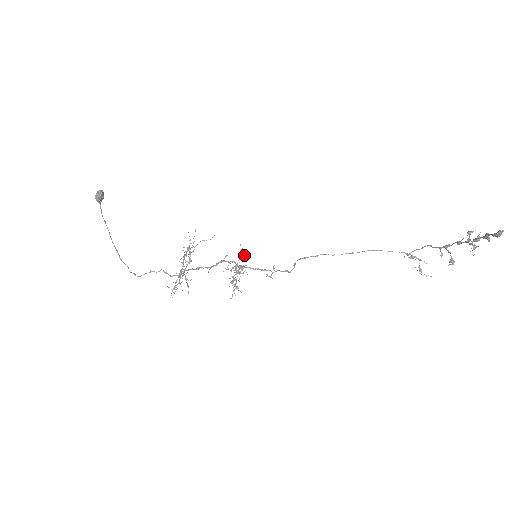
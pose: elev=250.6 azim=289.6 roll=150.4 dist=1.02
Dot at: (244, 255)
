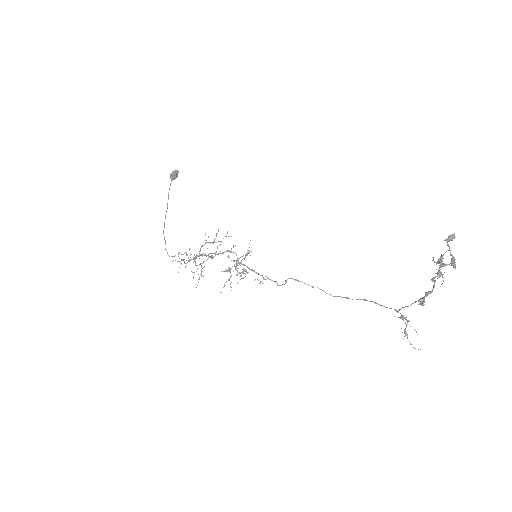
Dot at: occluded
